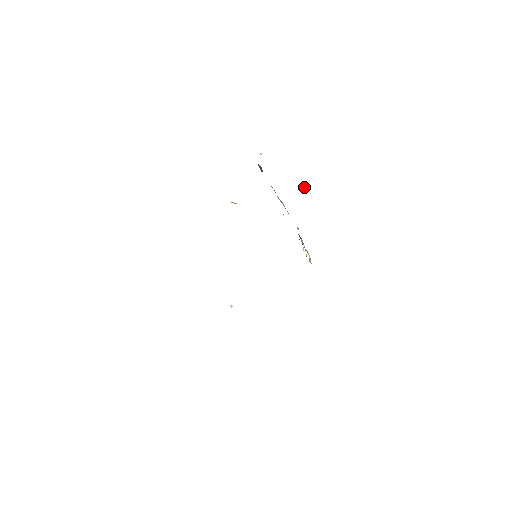
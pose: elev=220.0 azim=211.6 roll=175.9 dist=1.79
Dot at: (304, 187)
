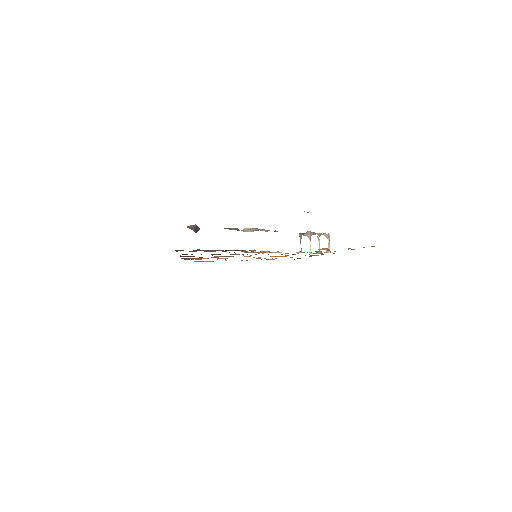
Dot at: (255, 250)
